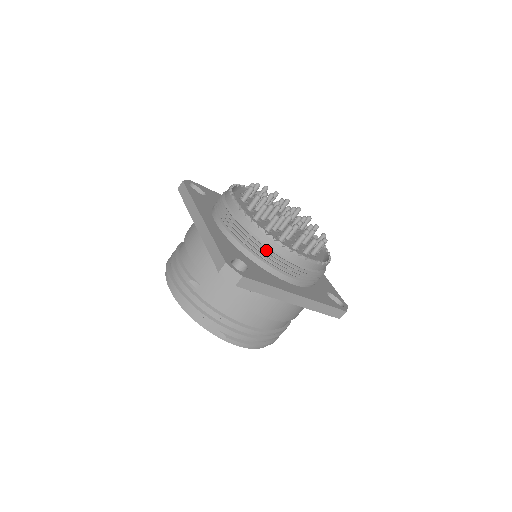
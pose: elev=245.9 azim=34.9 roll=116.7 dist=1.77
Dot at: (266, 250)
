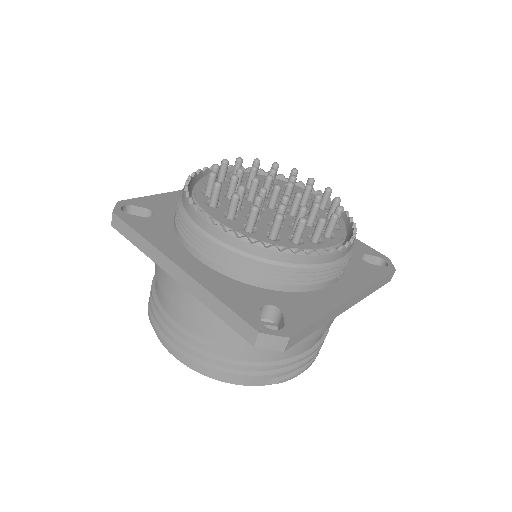
Dot at: (289, 270)
